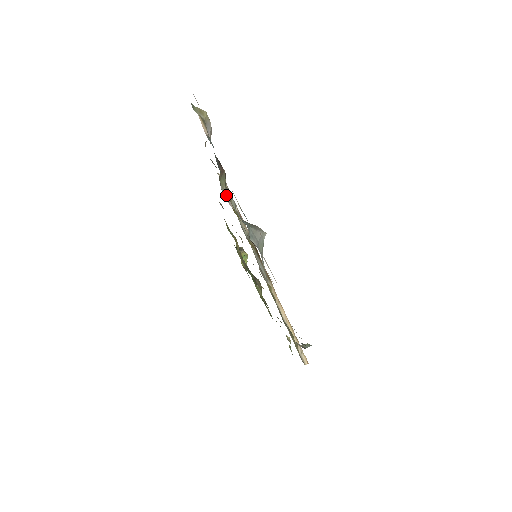
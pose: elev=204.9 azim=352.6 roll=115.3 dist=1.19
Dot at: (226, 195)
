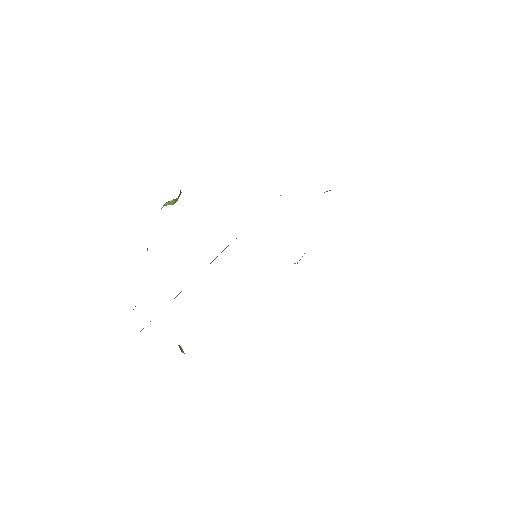
Dot at: occluded
